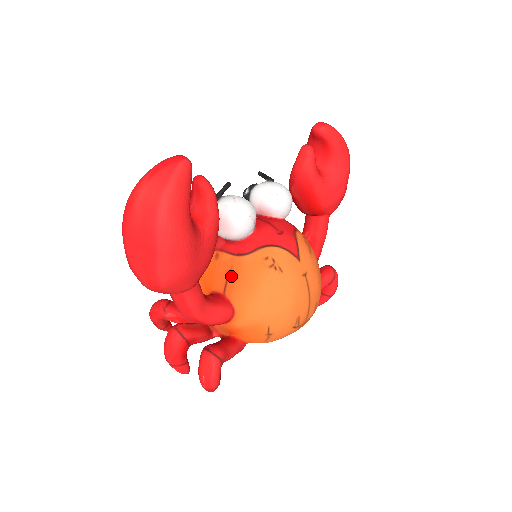
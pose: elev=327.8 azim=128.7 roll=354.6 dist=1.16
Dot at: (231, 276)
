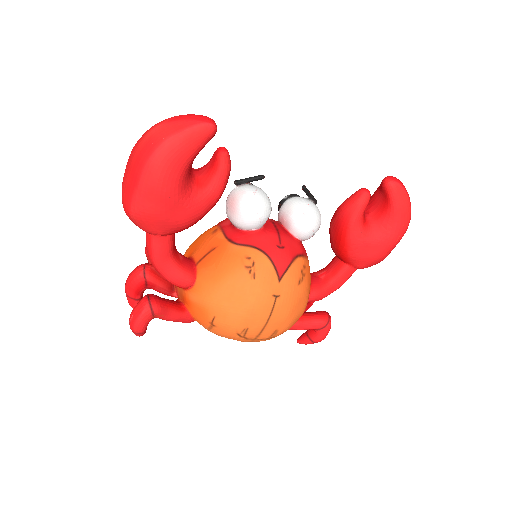
Dot at: (212, 253)
